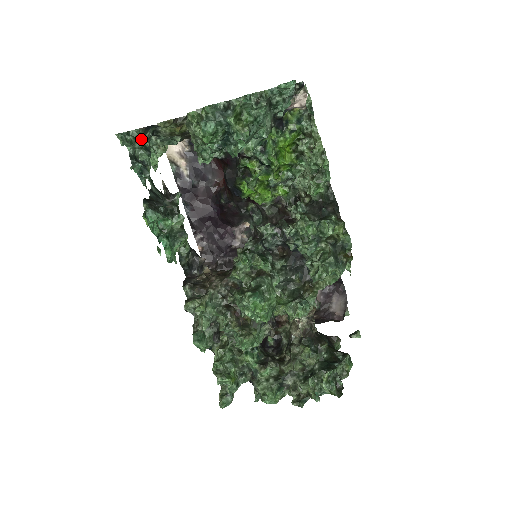
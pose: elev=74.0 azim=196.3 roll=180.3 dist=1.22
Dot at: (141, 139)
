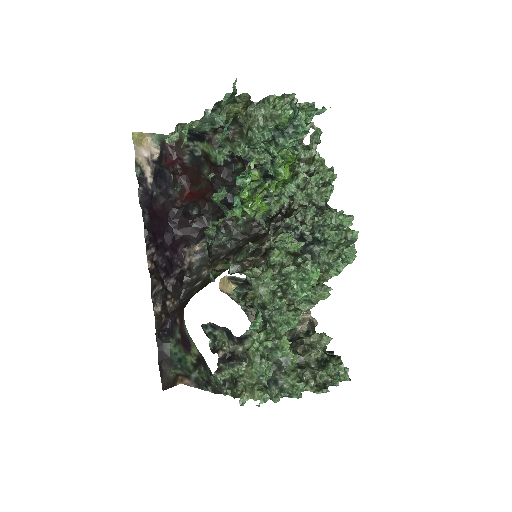
Dot at: (229, 99)
